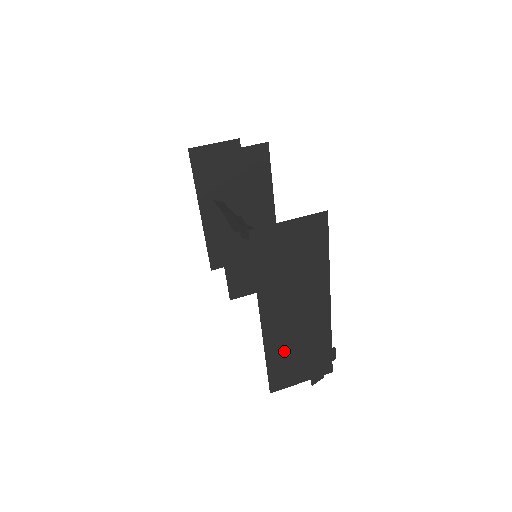
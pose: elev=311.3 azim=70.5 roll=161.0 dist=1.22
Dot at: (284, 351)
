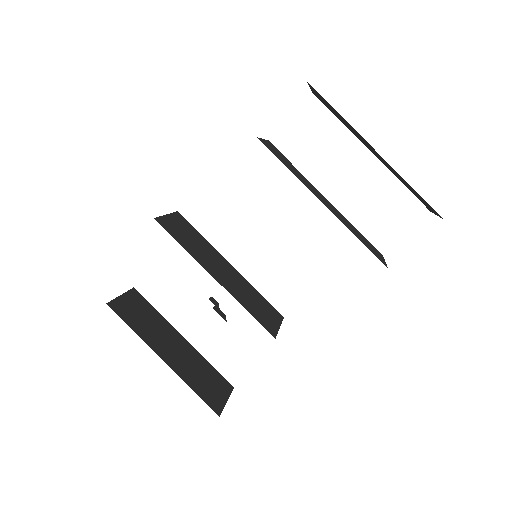
Dot at: (353, 231)
